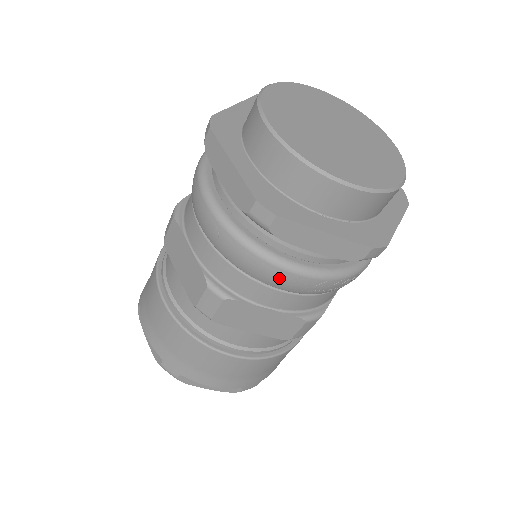
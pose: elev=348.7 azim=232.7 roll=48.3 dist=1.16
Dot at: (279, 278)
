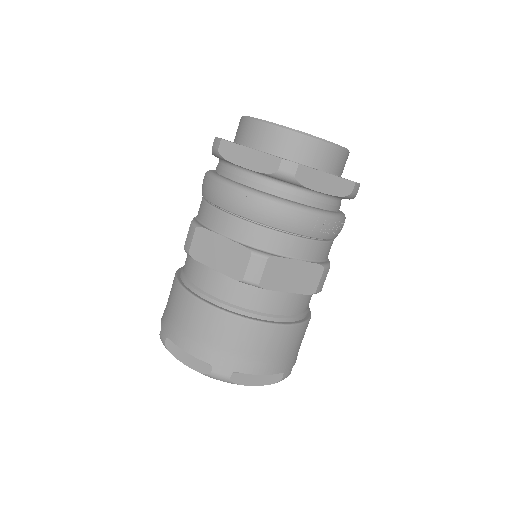
Dot at: (305, 222)
